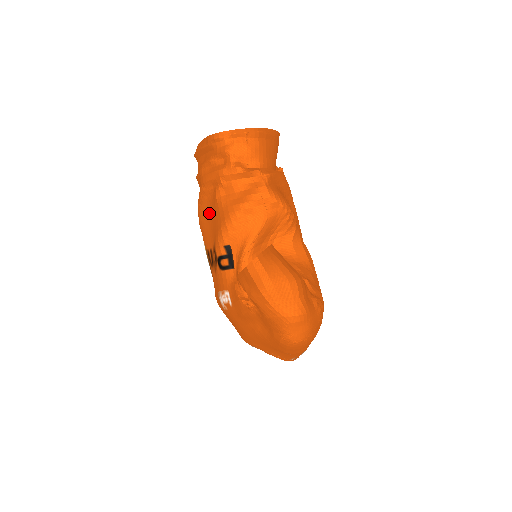
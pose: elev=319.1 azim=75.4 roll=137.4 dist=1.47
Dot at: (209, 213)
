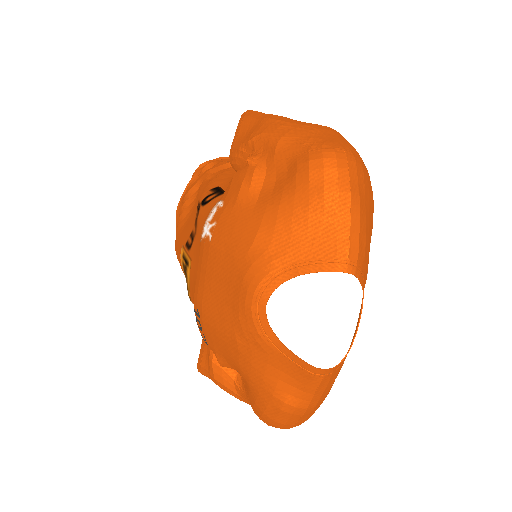
Dot at: (191, 215)
